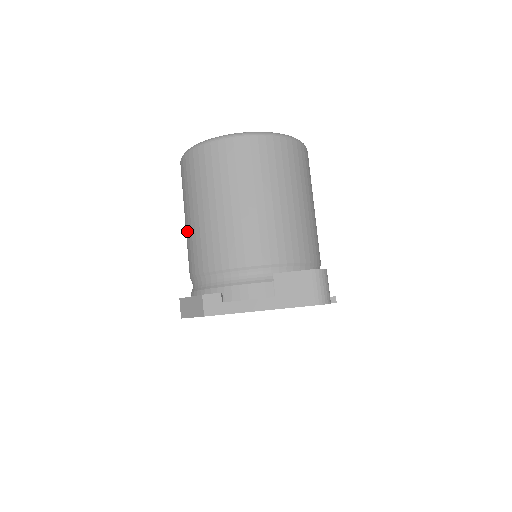
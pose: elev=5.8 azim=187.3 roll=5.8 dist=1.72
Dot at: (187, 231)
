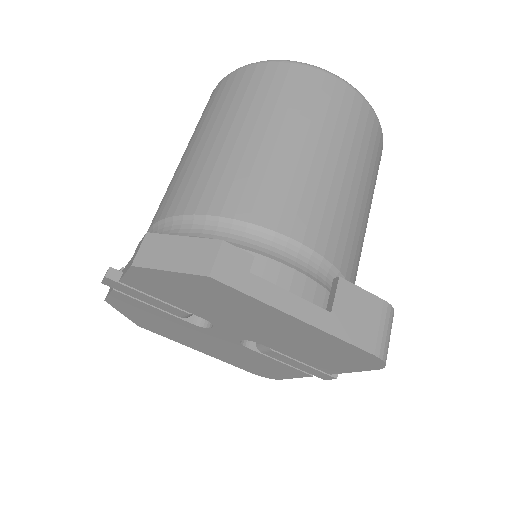
Dot at: (203, 152)
